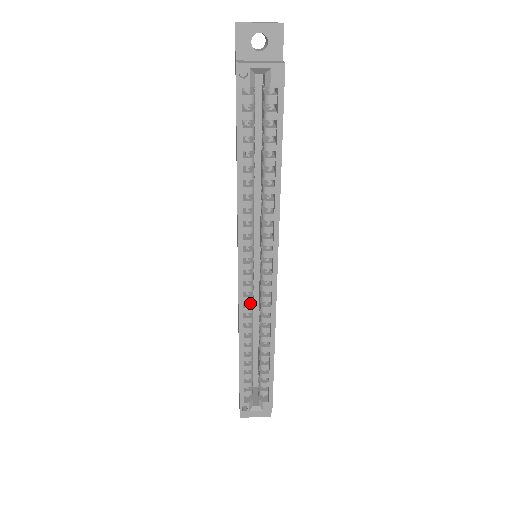
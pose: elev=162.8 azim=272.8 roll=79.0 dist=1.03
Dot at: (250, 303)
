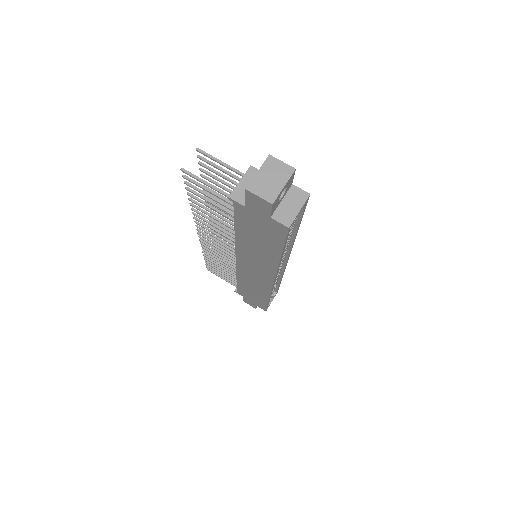
Dot at: occluded
